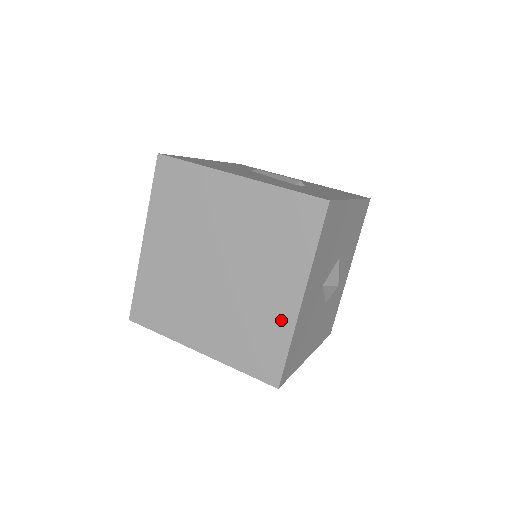
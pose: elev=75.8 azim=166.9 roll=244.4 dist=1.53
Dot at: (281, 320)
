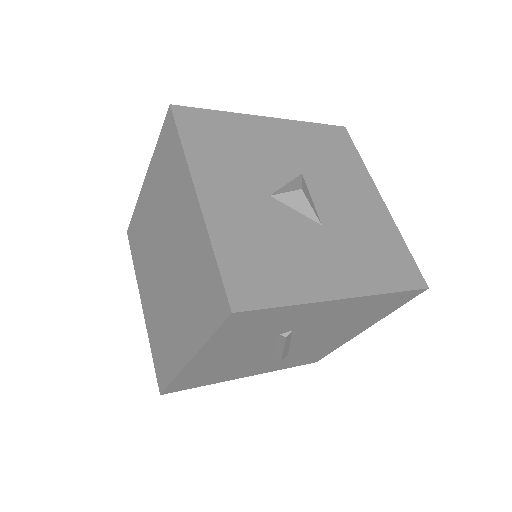
Dot at: (199, 237)
